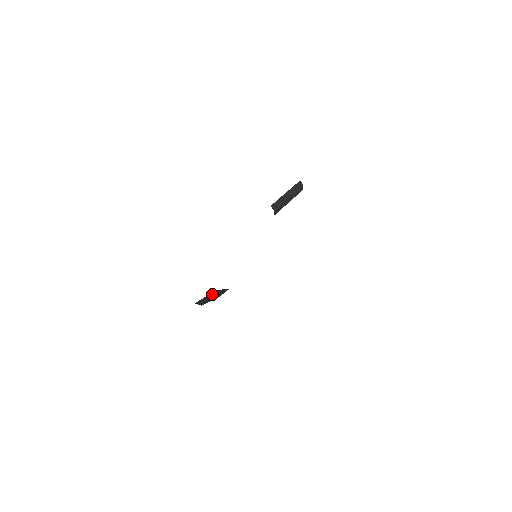
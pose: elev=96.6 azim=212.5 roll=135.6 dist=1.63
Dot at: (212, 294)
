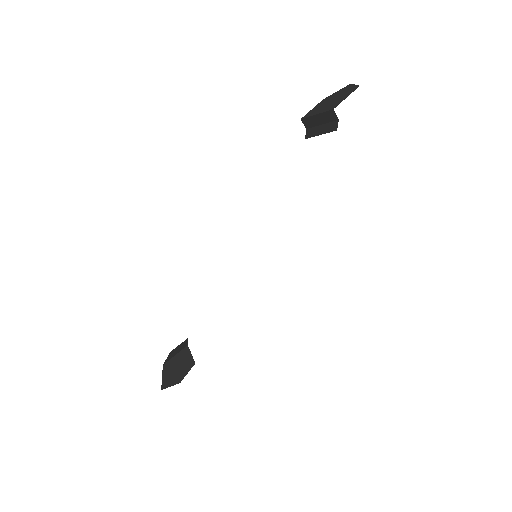
Dot at: (180, 358)
